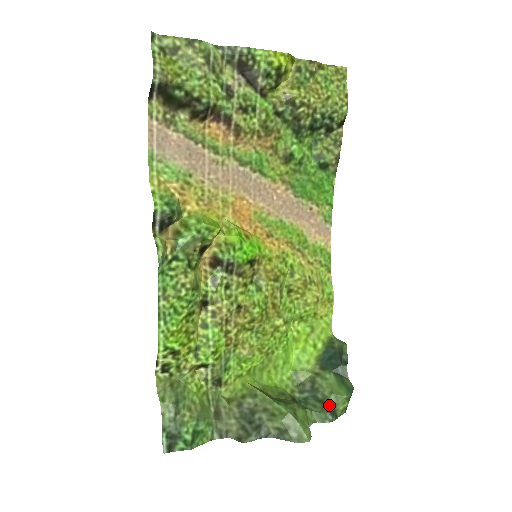
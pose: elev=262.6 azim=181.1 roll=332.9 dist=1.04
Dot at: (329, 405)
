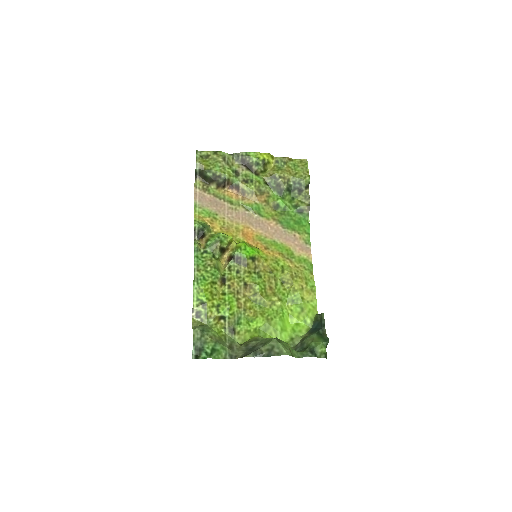
Dot at: (310, 348)
